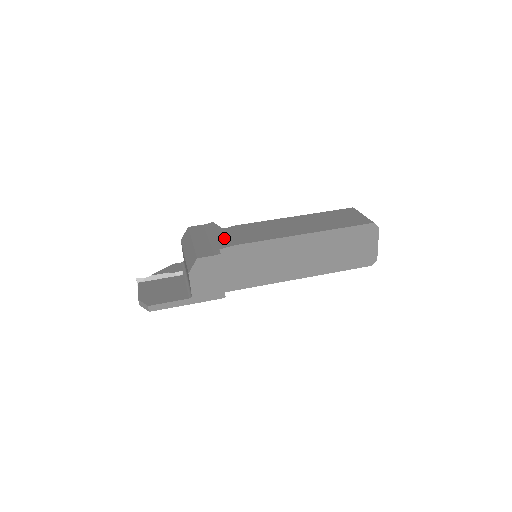
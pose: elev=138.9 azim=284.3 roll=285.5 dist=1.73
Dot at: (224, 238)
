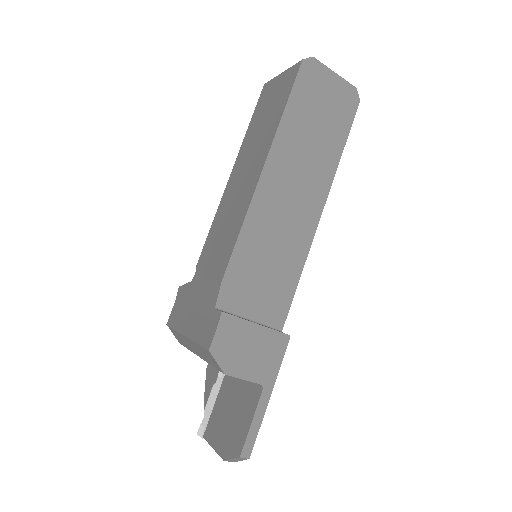
Dot at: (204, 289)
